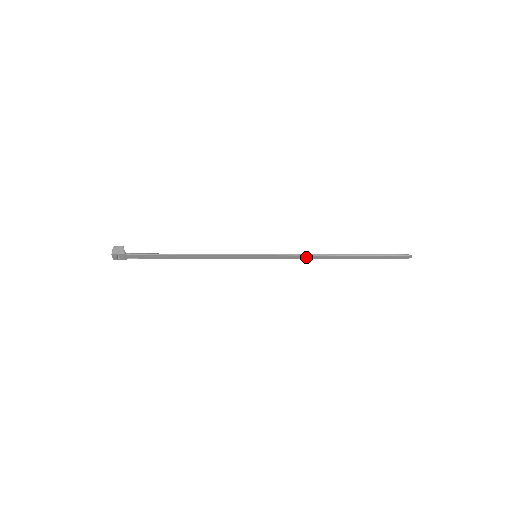
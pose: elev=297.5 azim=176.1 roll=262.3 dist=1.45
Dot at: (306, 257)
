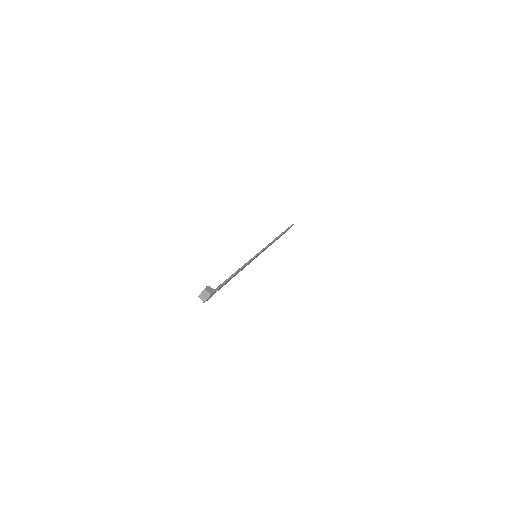
Dot at: occluded
